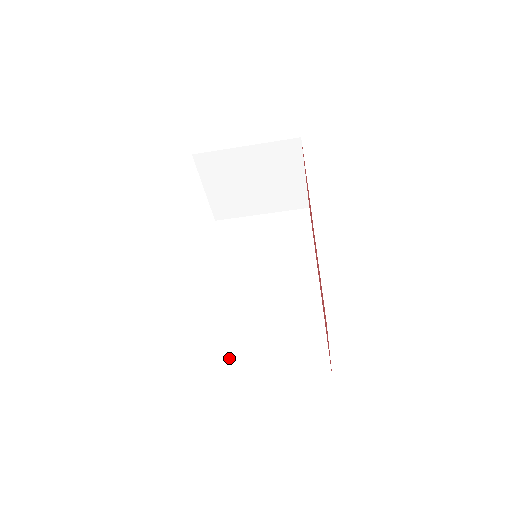
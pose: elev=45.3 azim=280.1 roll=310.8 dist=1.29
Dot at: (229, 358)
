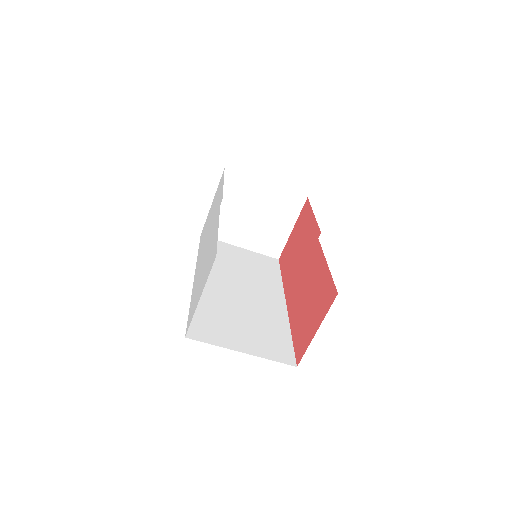
Dot at: (209, 324)
